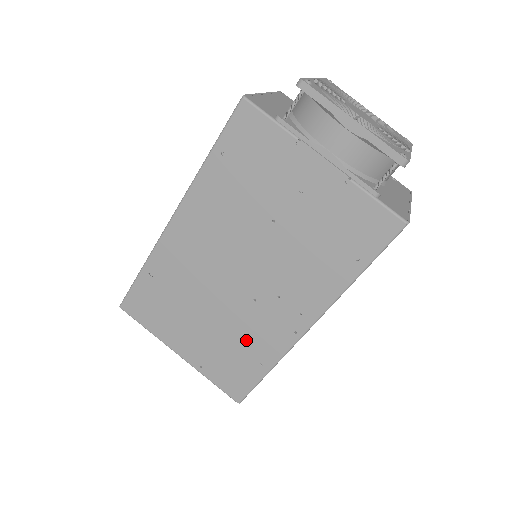
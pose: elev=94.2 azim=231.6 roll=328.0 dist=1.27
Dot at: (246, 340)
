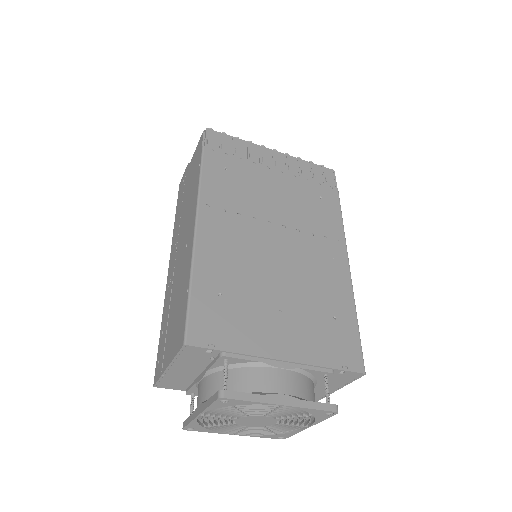
Dot at: occluded
